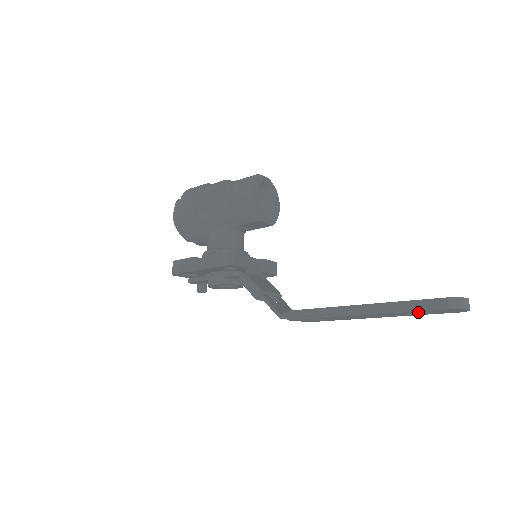
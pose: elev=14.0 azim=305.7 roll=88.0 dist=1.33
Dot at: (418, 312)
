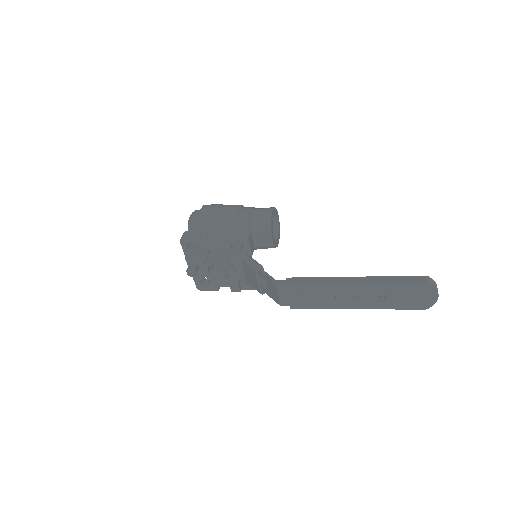
Dot at: (400, 289)
